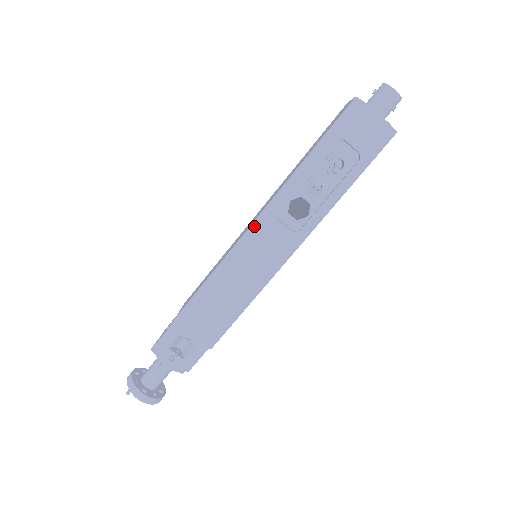
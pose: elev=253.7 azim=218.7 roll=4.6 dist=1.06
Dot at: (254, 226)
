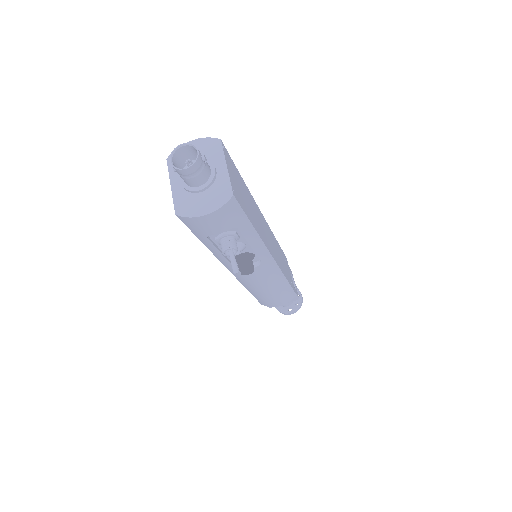
Dot at: (235, 276)
